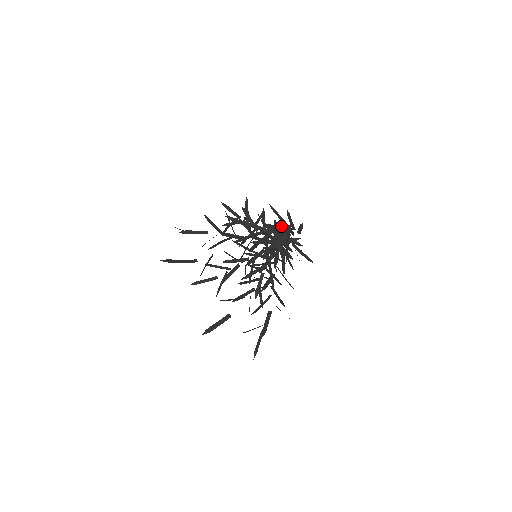
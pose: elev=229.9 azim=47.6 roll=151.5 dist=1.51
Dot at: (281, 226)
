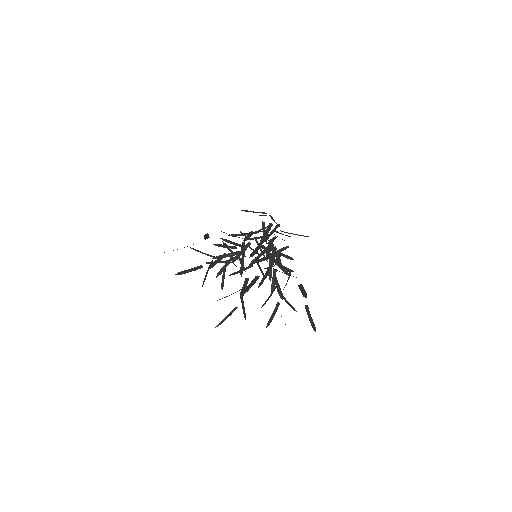
Dot at: occluded
